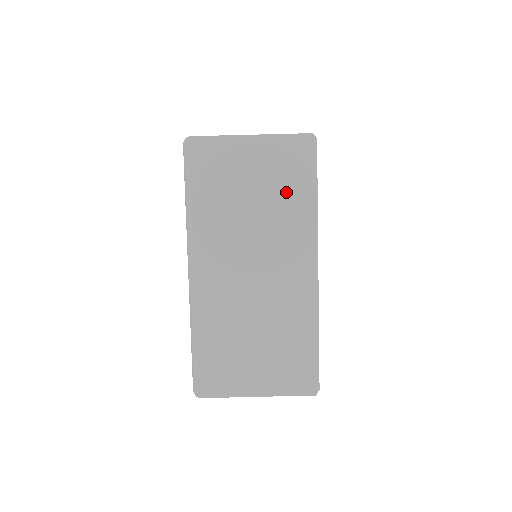
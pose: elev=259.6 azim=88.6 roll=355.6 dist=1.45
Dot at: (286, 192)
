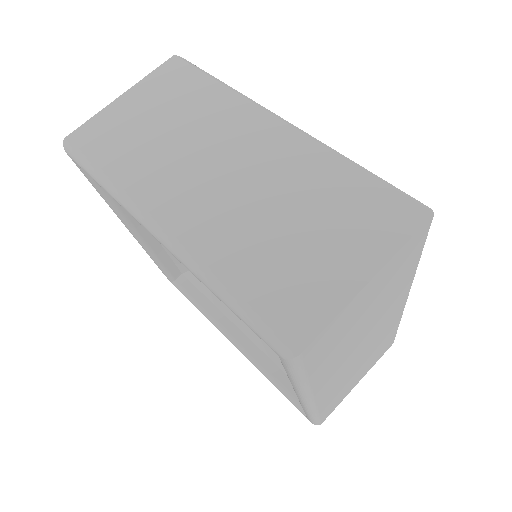
Dot at: (191, 99)
